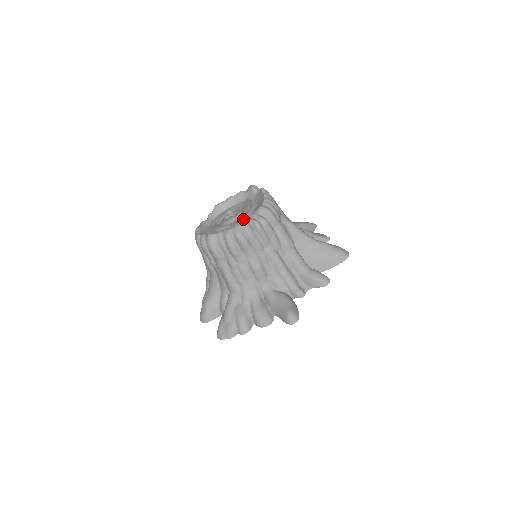
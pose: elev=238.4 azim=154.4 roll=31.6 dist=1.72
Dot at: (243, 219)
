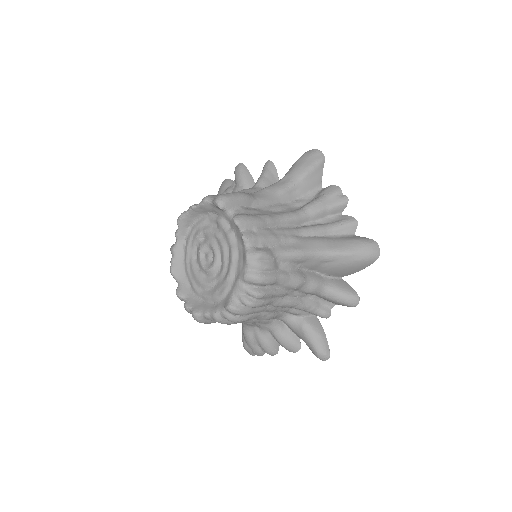
Dot at: (228, 287)
